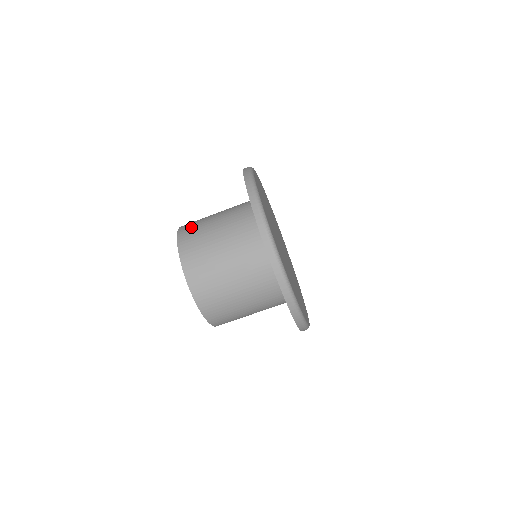
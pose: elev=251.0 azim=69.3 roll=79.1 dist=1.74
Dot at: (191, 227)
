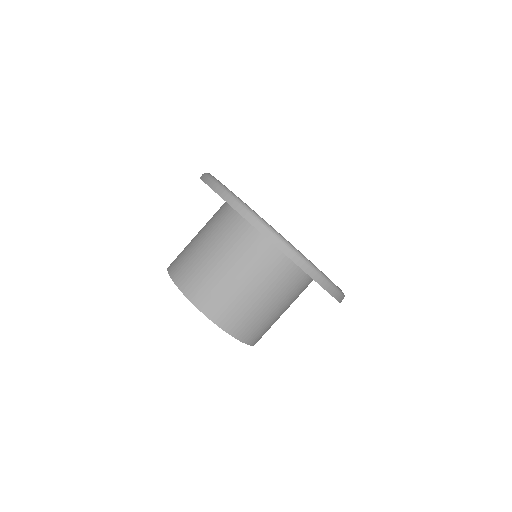
Dot at: (187, 272)
